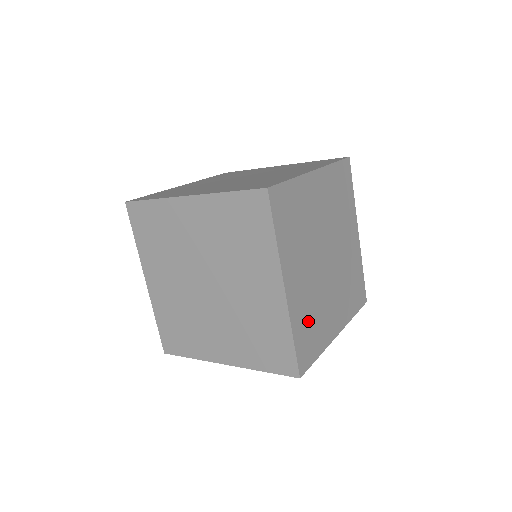
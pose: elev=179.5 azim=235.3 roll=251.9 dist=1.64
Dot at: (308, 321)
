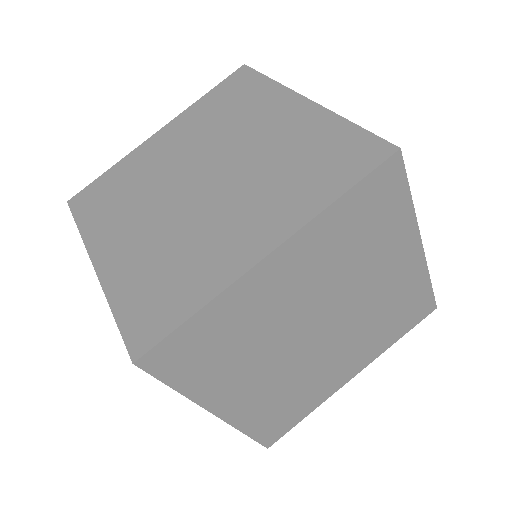
Dot at: (277, 406)
